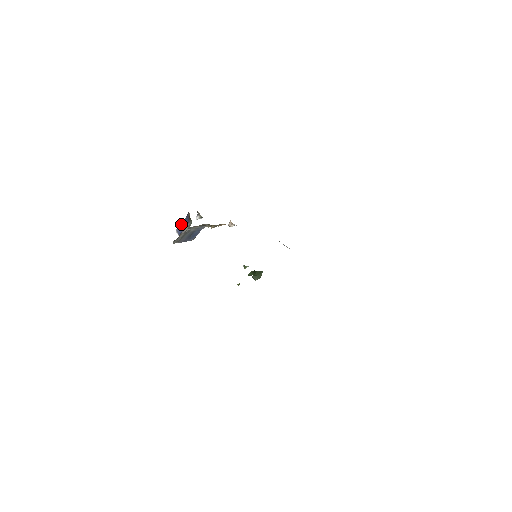
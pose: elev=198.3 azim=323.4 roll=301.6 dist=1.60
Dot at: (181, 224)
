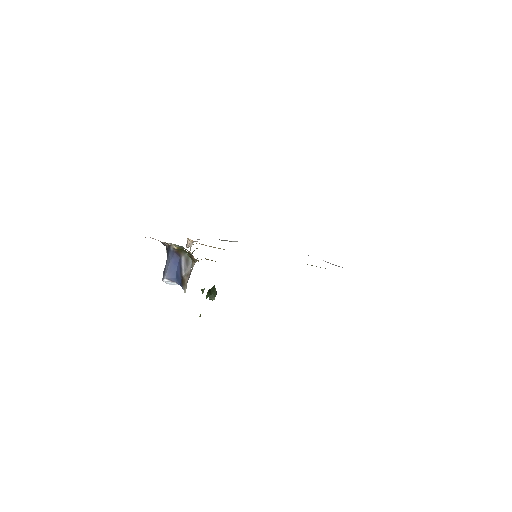
Dot at: (168, 267)
